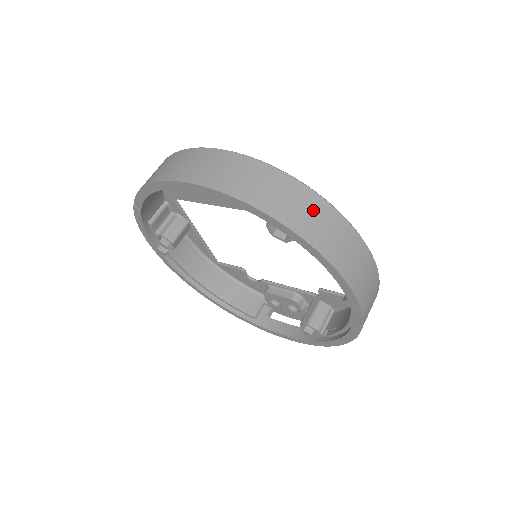
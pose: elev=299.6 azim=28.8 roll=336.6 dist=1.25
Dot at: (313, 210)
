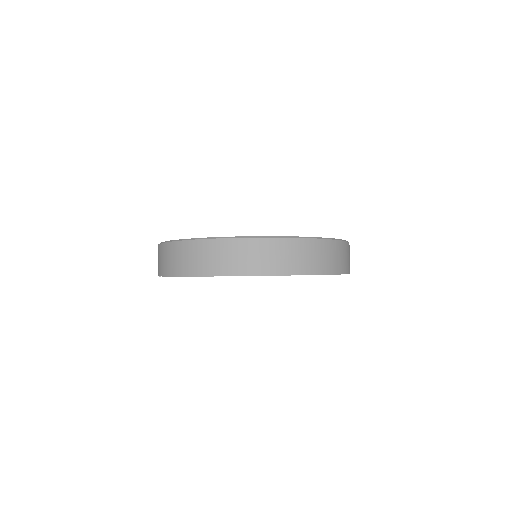
Dot at: (282, 251)
